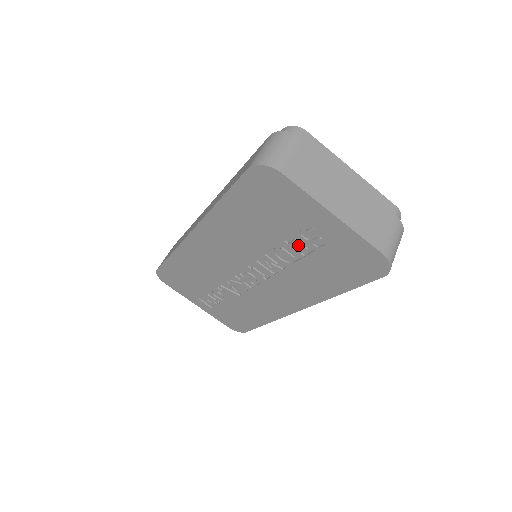
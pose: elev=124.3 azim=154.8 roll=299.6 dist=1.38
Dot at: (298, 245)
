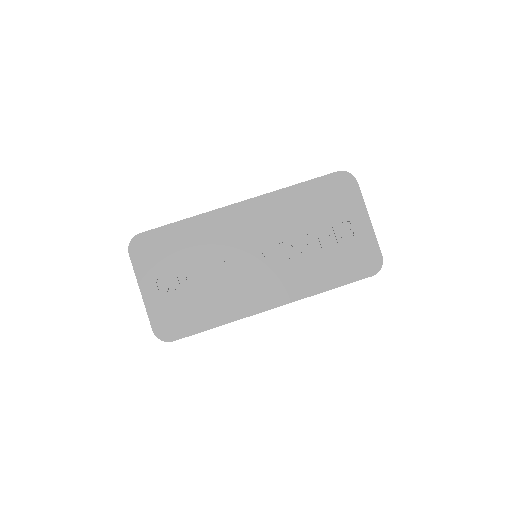
Dot at: (327, 237)
